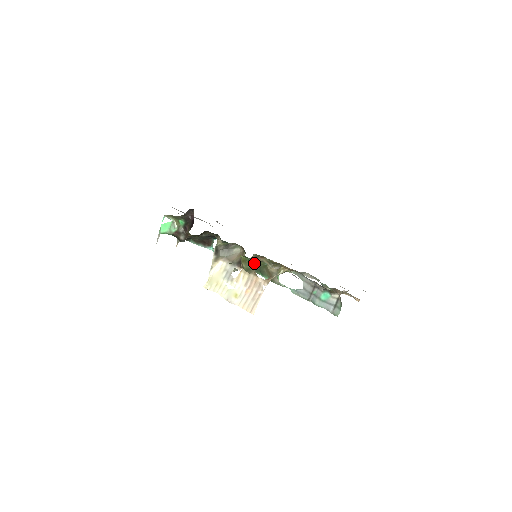
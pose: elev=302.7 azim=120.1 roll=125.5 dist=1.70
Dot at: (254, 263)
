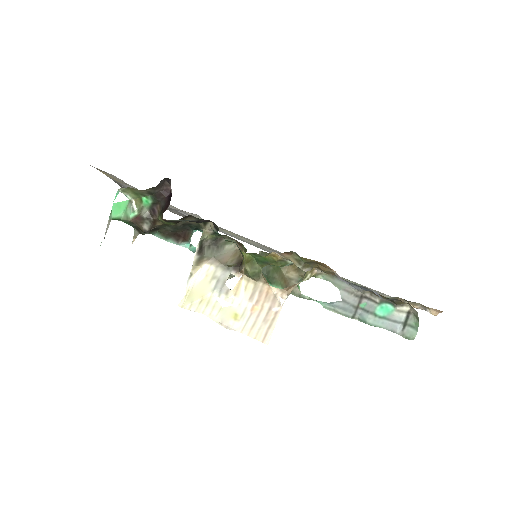
Dot at: (267, 264)
